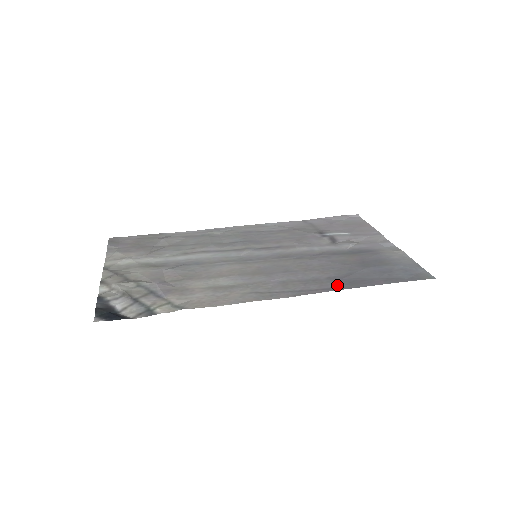
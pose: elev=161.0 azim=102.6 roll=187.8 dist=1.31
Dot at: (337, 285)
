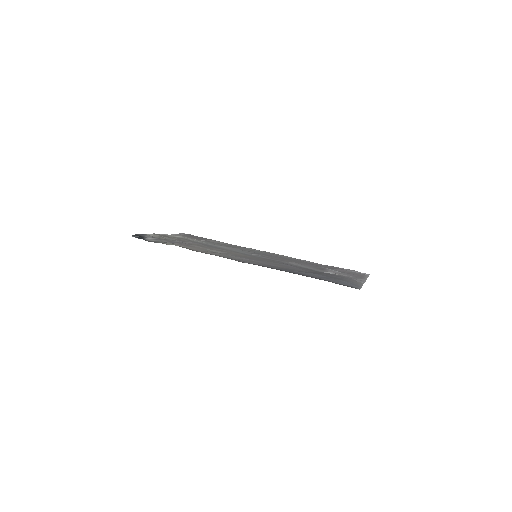
Dot at: (281, 269)
